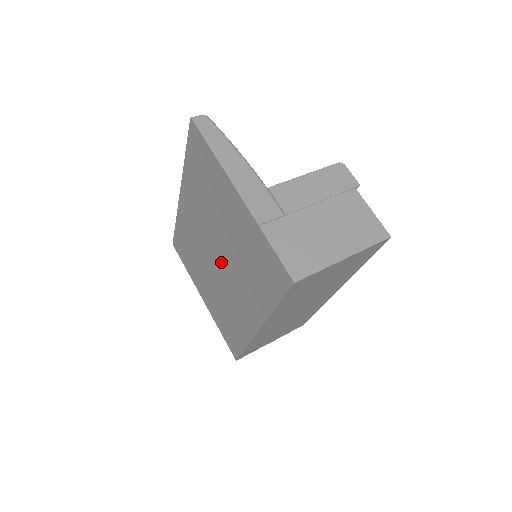
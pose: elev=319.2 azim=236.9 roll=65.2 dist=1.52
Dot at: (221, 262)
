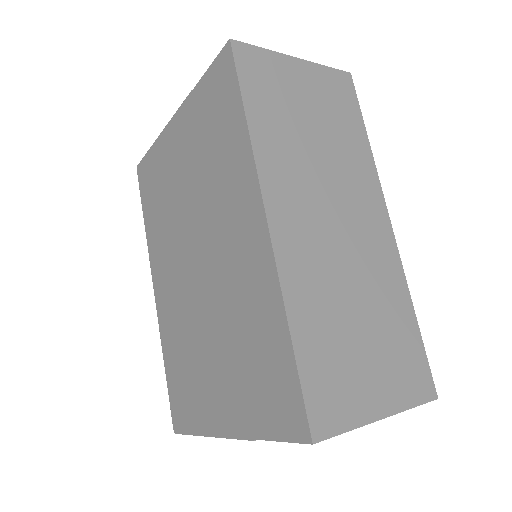
Dot at: (201, 253)
